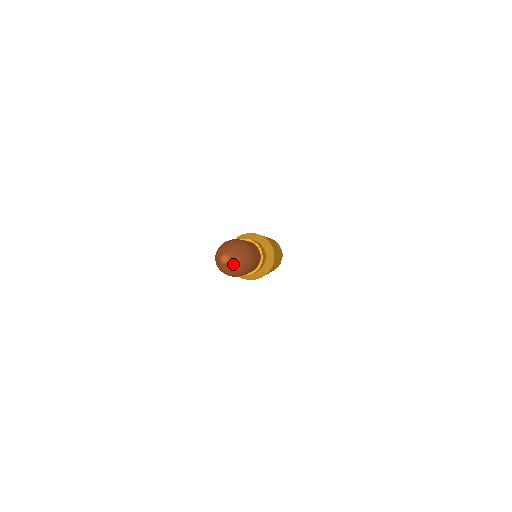
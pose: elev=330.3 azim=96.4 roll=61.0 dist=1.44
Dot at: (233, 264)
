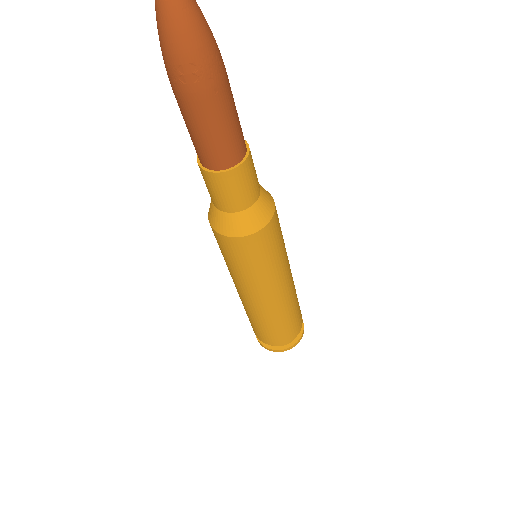
Dot at: out of frame
